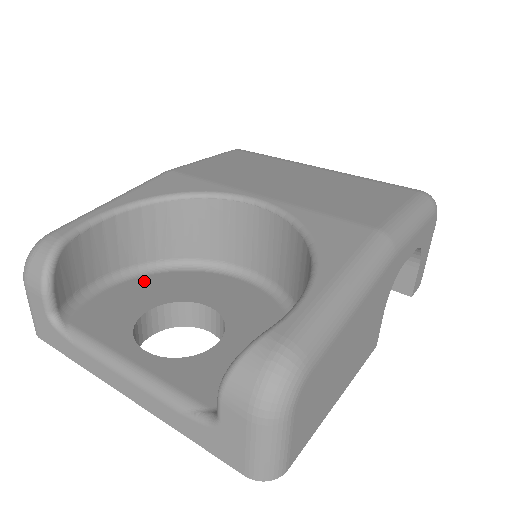
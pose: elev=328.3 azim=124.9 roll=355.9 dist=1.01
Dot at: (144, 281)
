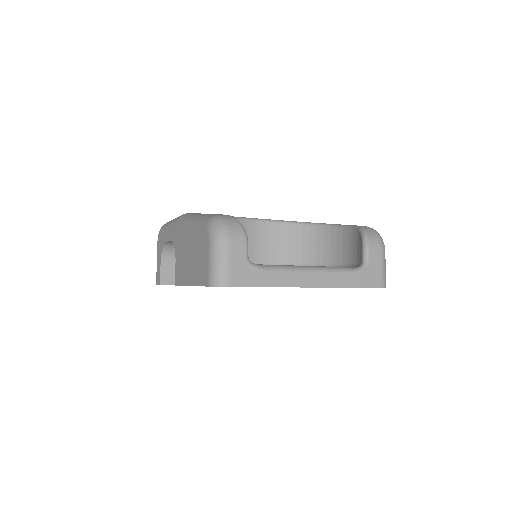
Dot at: occluded
